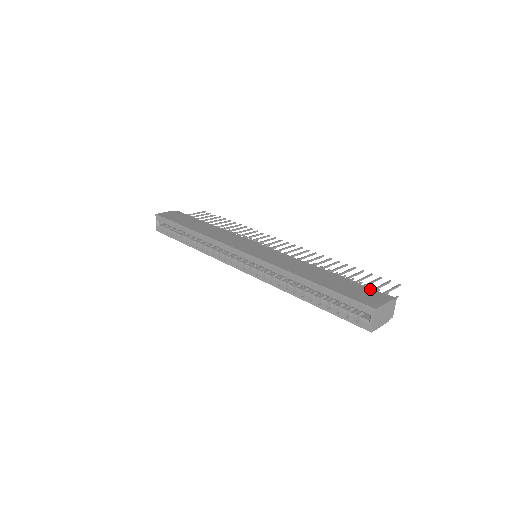
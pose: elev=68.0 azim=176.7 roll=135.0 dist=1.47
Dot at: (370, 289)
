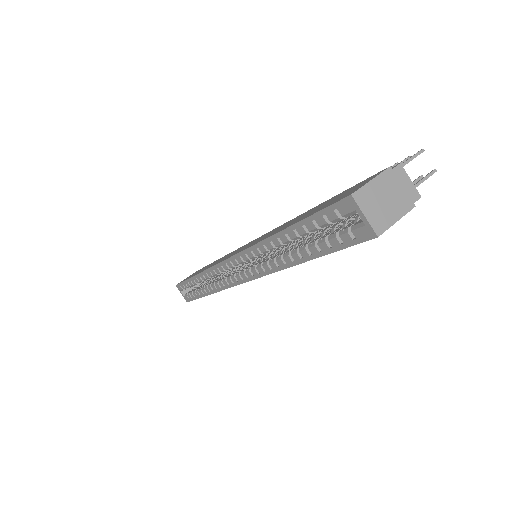
Dot at: (360, 182)
